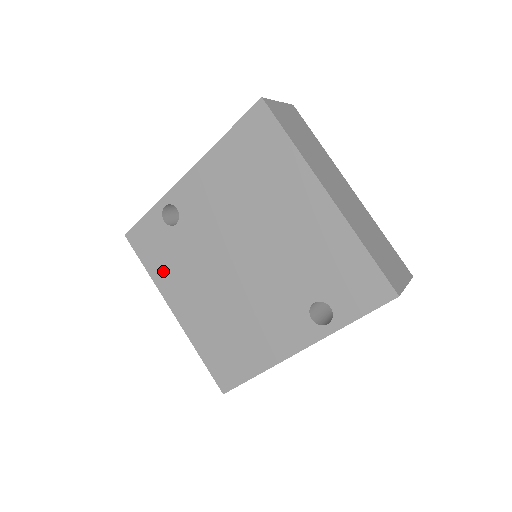
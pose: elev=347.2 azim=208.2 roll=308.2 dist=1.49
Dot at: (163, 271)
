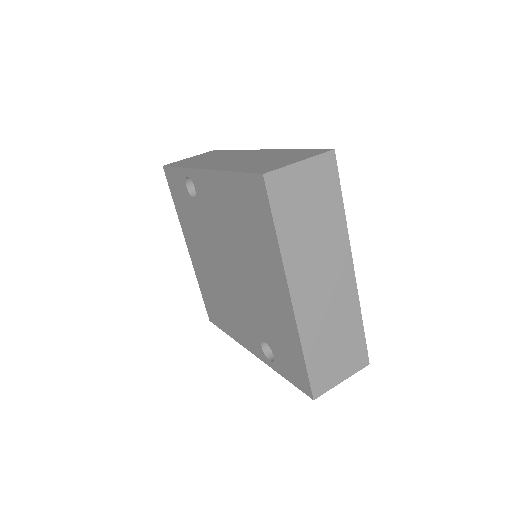
Dot at: (184, 218)
